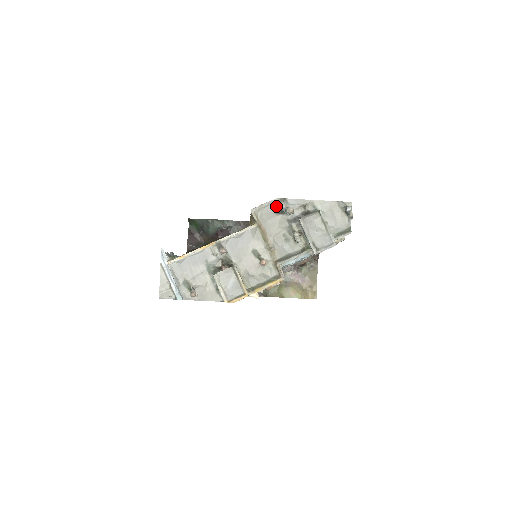
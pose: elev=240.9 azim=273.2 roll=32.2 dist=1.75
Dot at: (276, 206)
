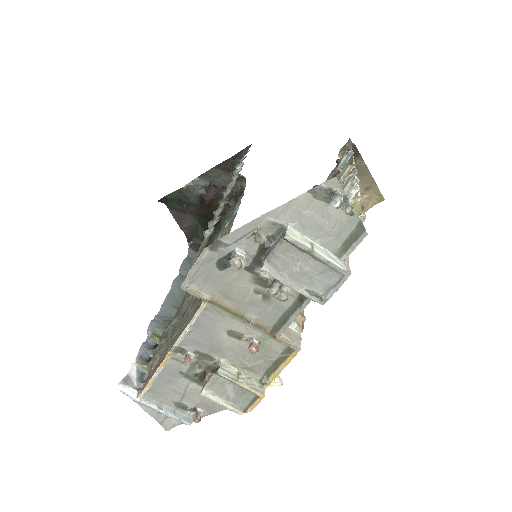
Dot at: (212, 259)
